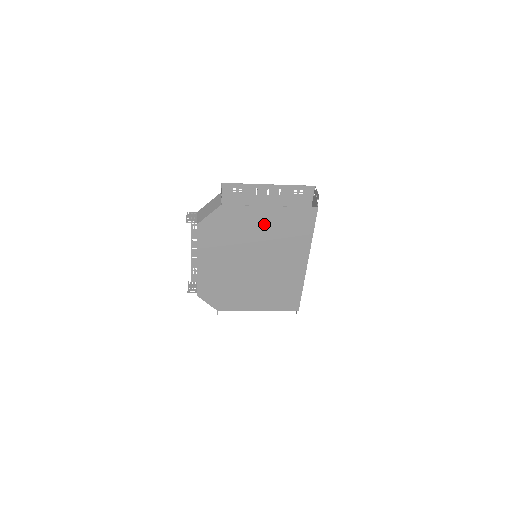
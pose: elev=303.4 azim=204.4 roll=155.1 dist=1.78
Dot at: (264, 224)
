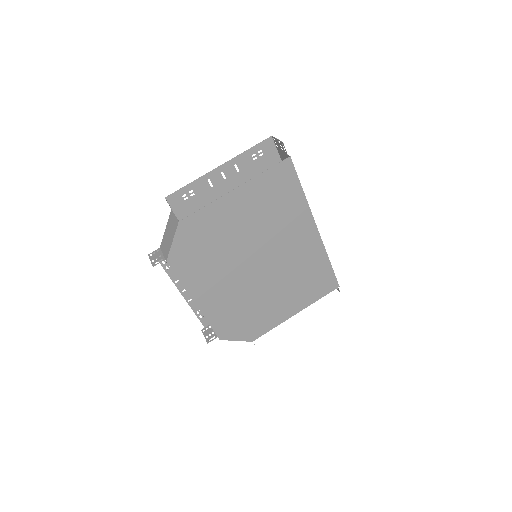
Dot at: (241, 214)
